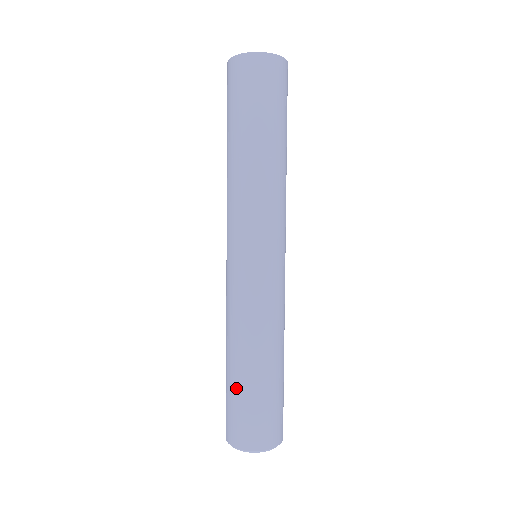
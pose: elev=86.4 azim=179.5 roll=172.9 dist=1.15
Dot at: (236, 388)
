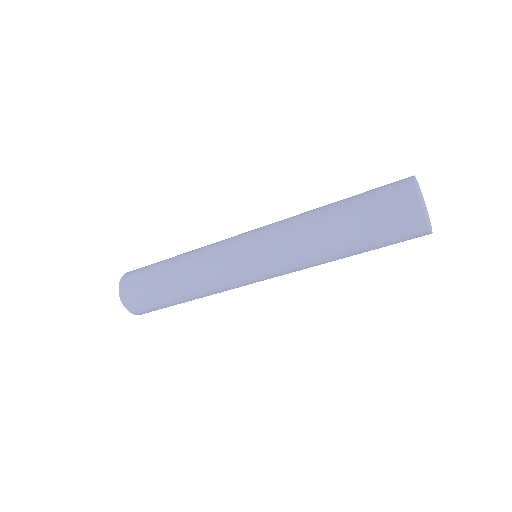
Dot at: (165, 302)
